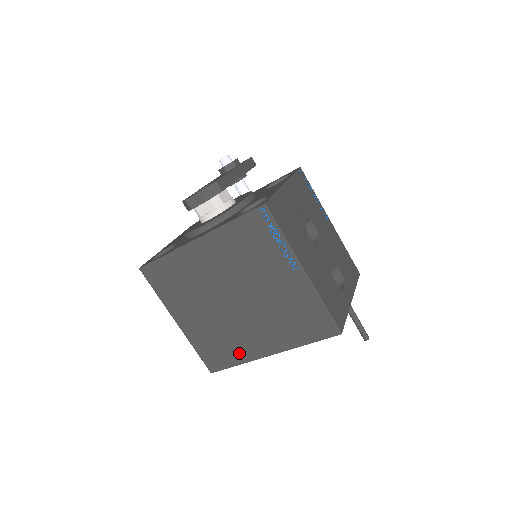
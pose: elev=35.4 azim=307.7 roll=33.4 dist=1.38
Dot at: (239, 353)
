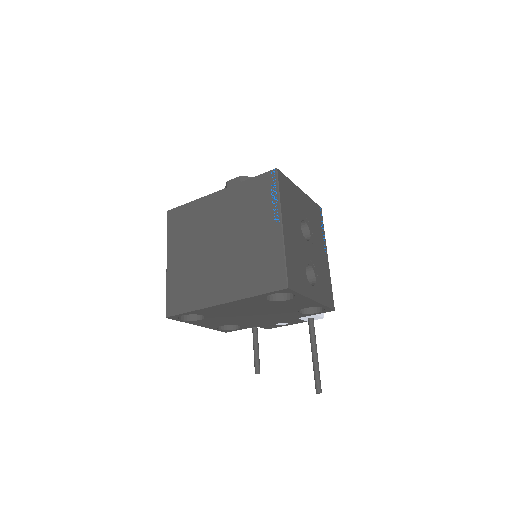
Dot at: (199, 298)
